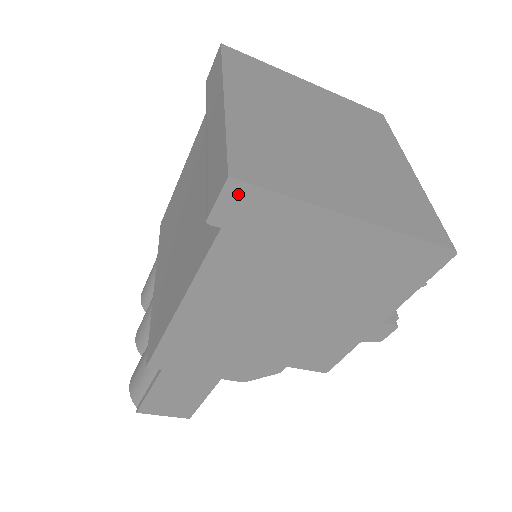
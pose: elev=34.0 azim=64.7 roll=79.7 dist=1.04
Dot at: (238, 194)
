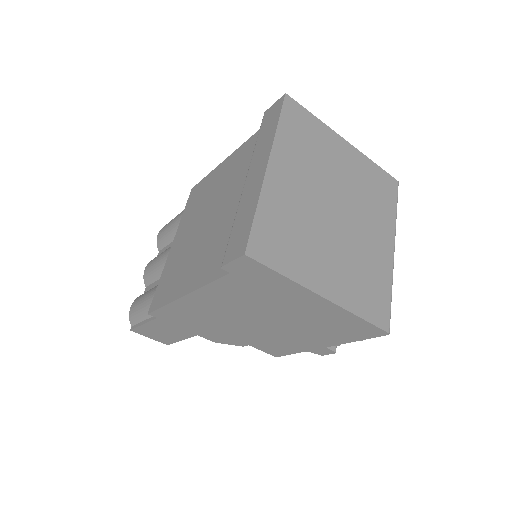
Dot at: (248, 263)
